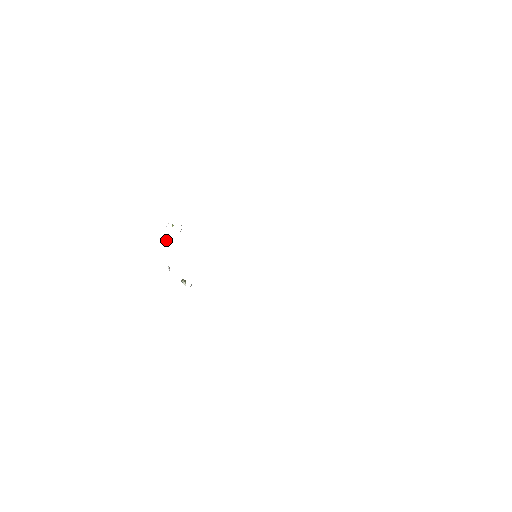
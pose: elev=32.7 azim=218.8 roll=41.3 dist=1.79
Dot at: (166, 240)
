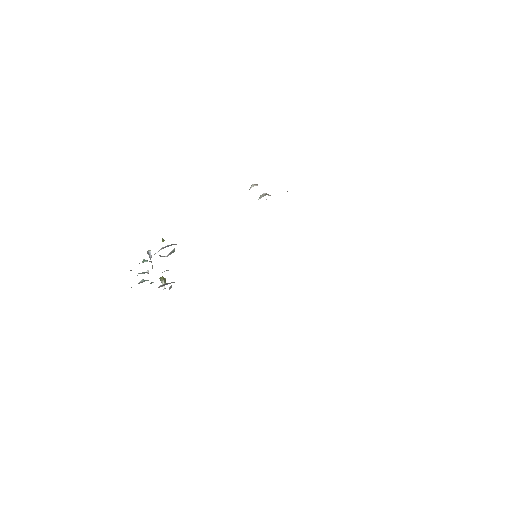
Dot at: (151, 255)
